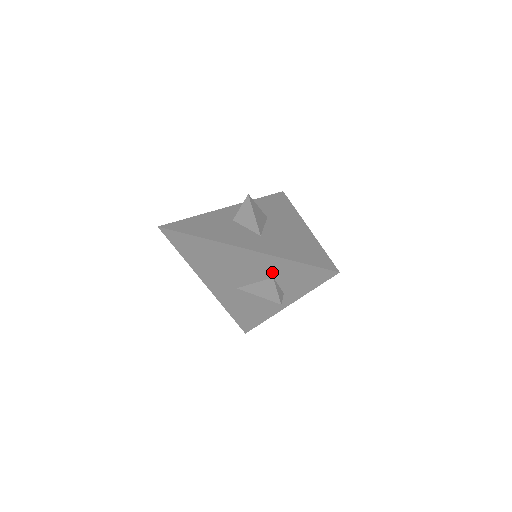
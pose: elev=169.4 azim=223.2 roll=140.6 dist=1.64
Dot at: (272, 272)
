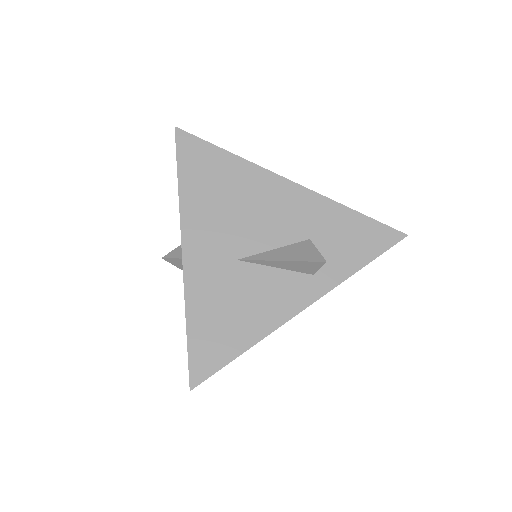
Dot at: (312, 228)
